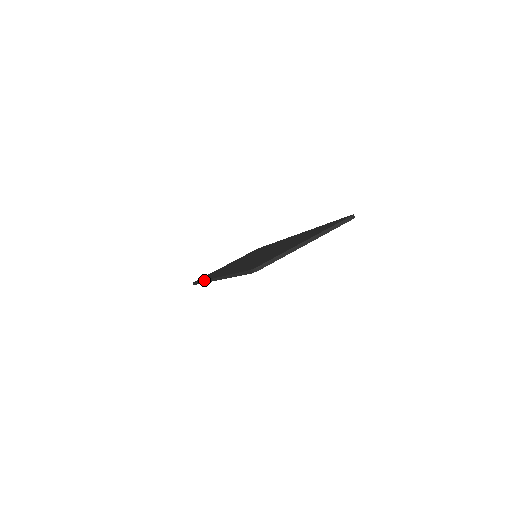
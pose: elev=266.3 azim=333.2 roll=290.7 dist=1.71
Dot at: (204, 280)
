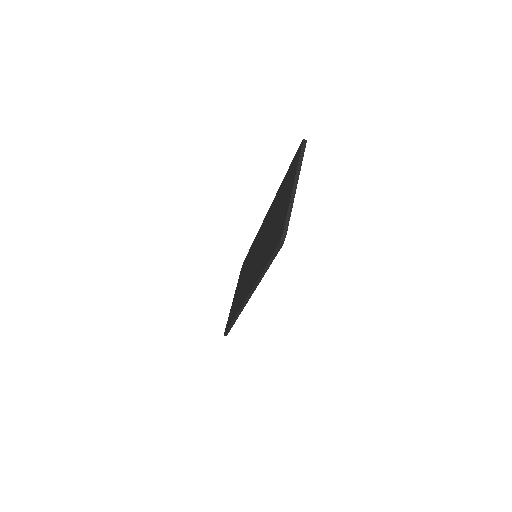
Dot at: (235, 317)
